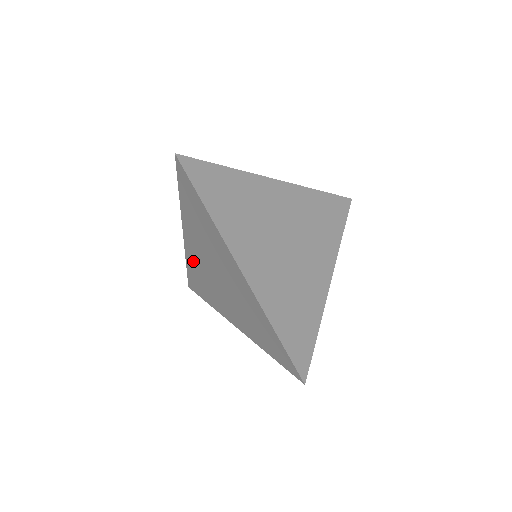
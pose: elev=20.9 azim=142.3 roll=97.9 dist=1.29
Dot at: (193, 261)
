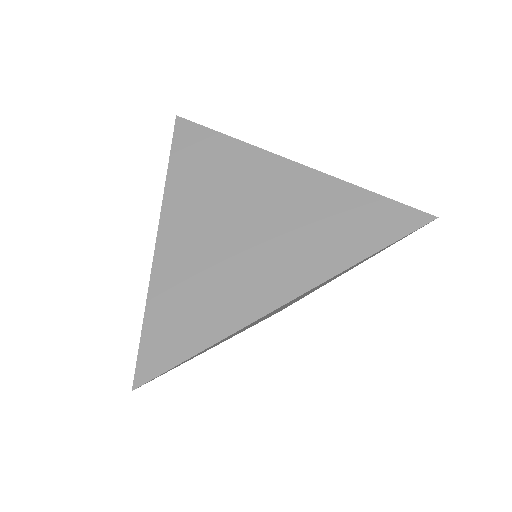
Dot at: occluded
